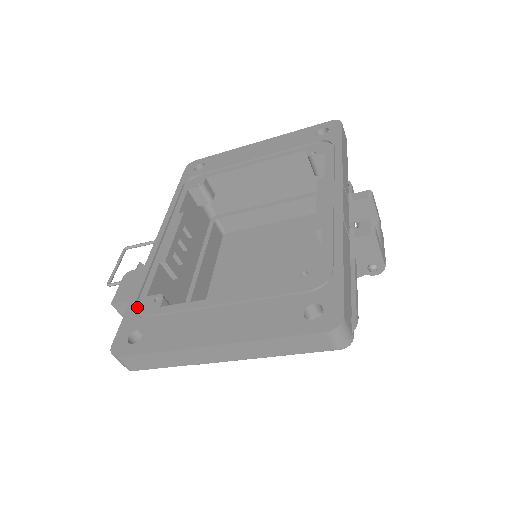
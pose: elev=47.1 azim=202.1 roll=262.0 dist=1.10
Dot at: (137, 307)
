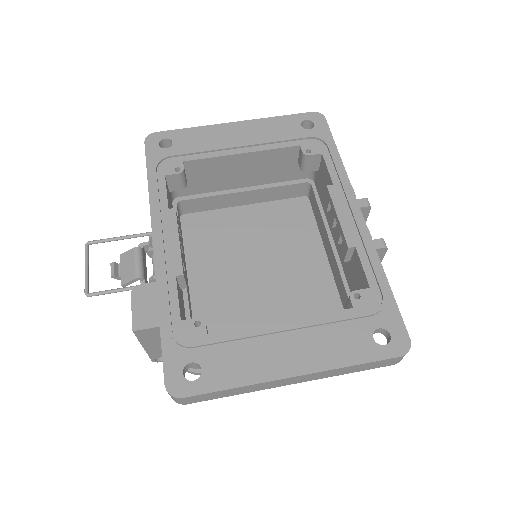
Dot at: (175, 335)
